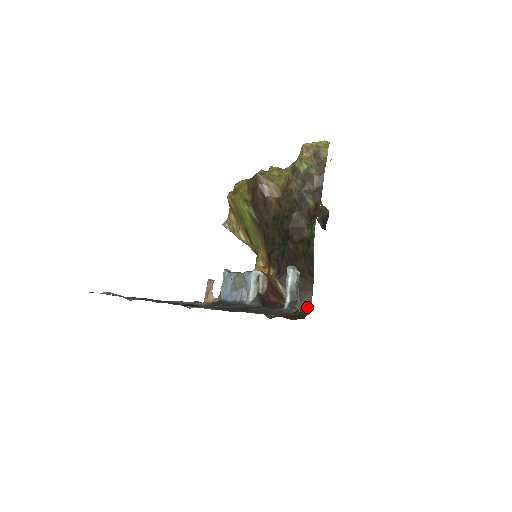
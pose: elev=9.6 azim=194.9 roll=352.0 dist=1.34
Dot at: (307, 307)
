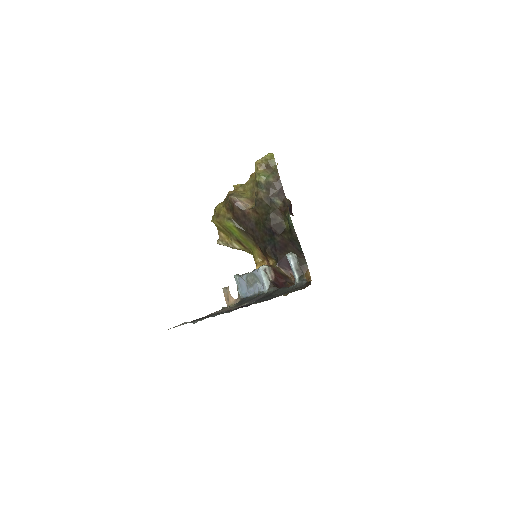
Dot at: (308, 276)
